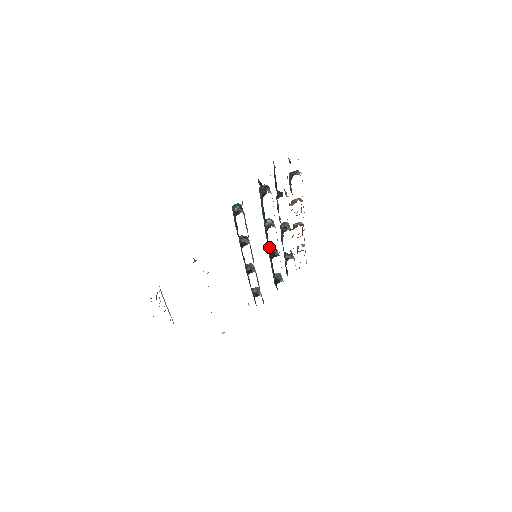
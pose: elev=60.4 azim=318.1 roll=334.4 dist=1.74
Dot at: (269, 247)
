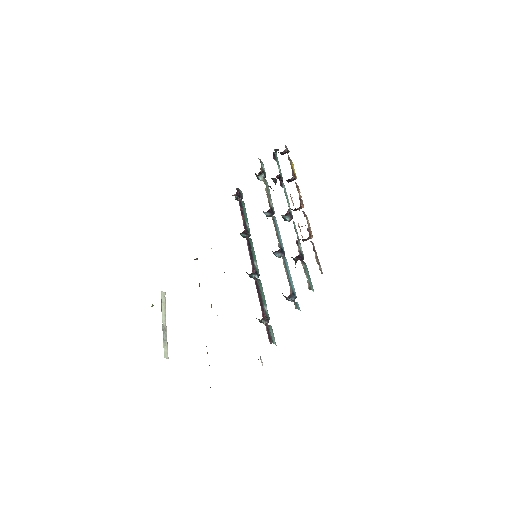
Dot at: occluded
